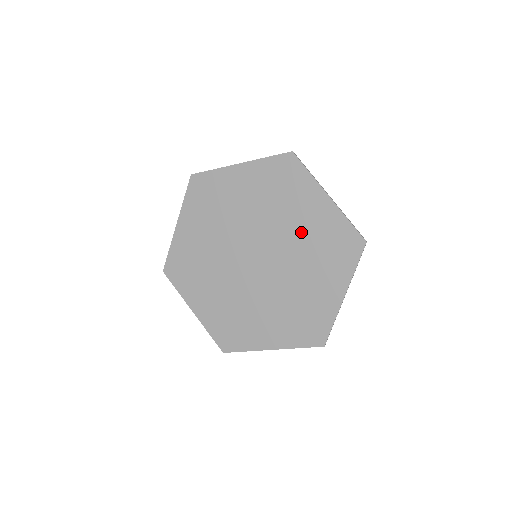
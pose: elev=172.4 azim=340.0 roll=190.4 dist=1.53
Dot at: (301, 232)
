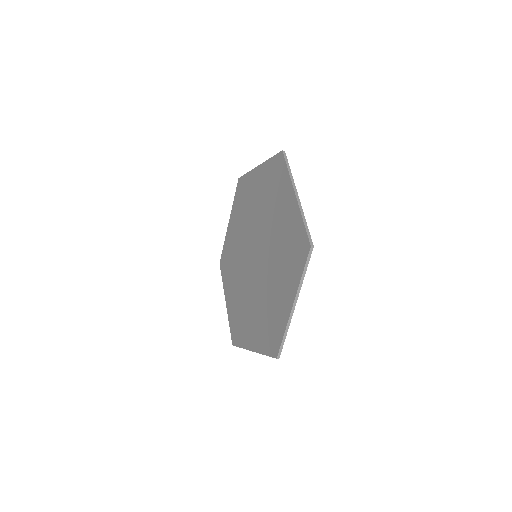
Dot at: (260, 204)
